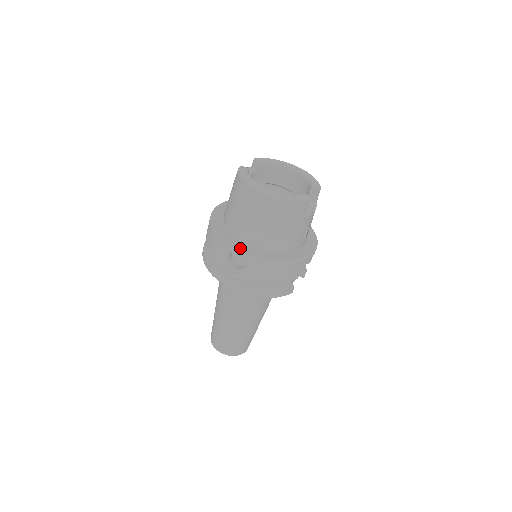
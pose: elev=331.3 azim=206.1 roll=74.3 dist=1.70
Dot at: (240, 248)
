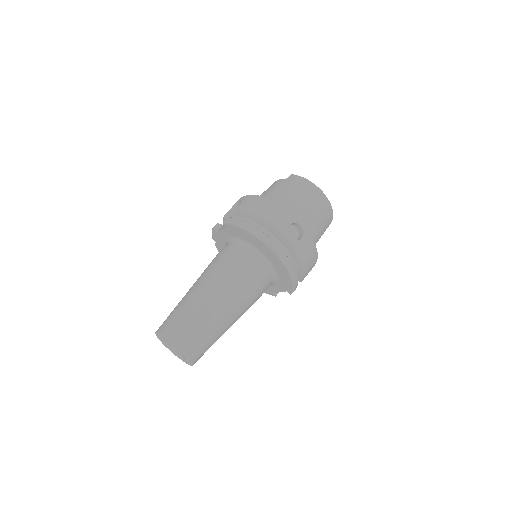
Dot at: (300, 223)
